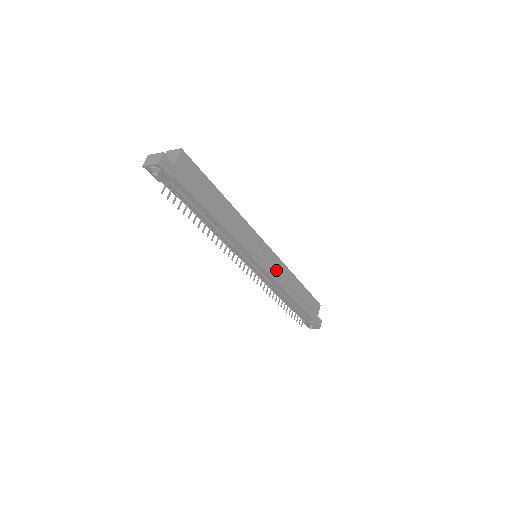
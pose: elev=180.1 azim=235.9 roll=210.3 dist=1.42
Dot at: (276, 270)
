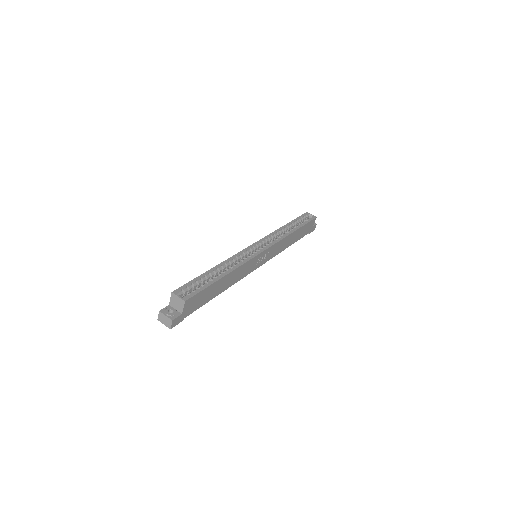
Dot at: (274, 251)
